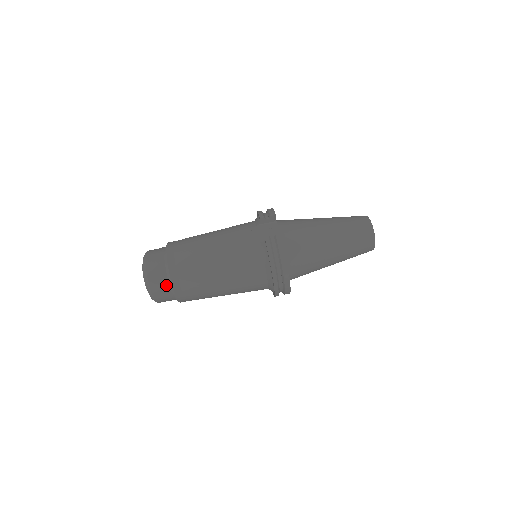
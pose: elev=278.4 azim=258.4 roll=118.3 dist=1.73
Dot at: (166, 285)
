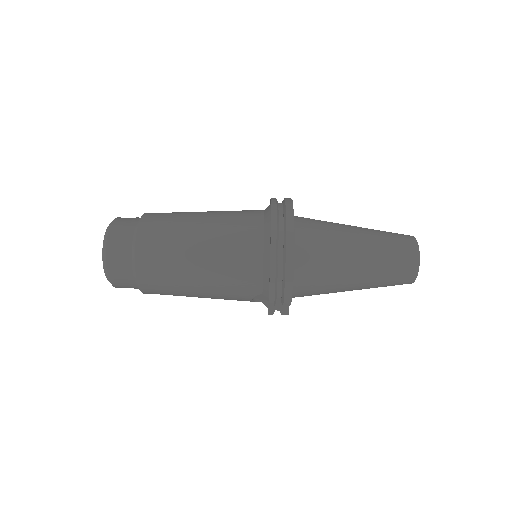
Dot at: (133, 223)
